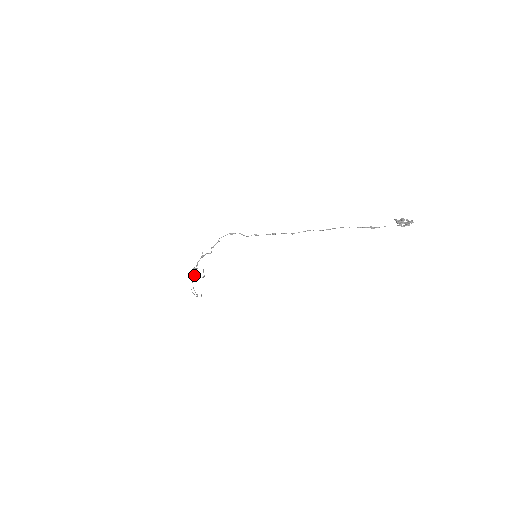
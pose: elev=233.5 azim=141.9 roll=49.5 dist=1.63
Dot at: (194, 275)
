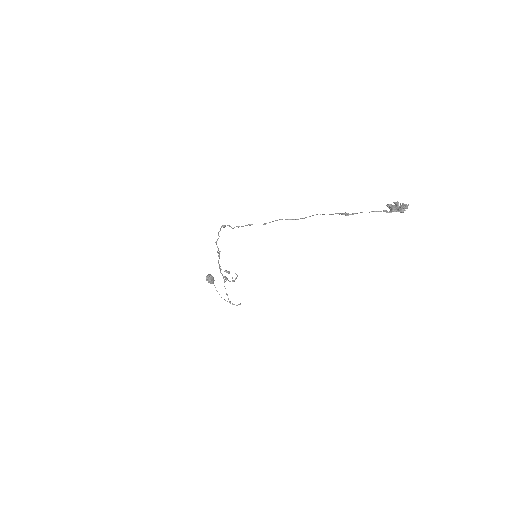
Dot at: (209, 275)
